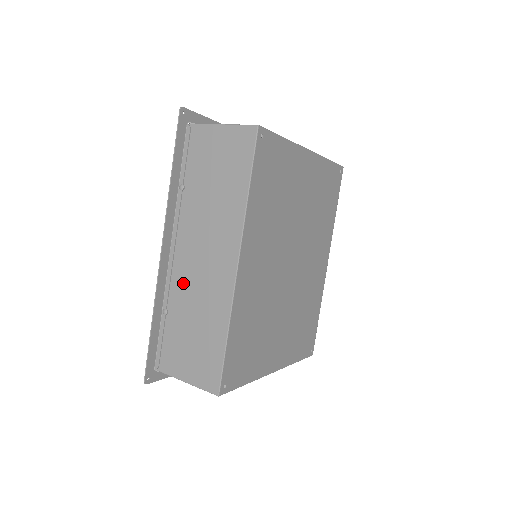
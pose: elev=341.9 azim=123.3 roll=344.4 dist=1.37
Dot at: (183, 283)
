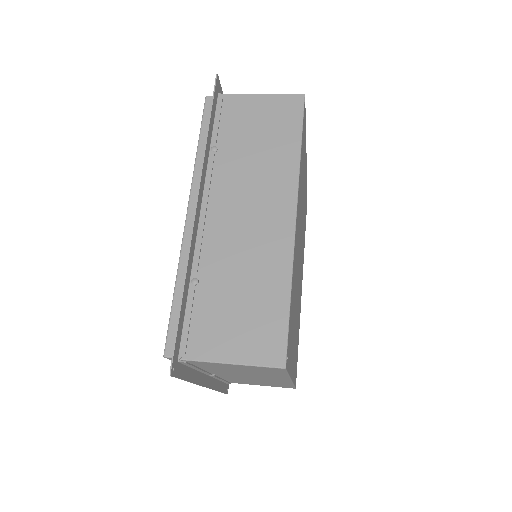
Dot at: (221, 245)
